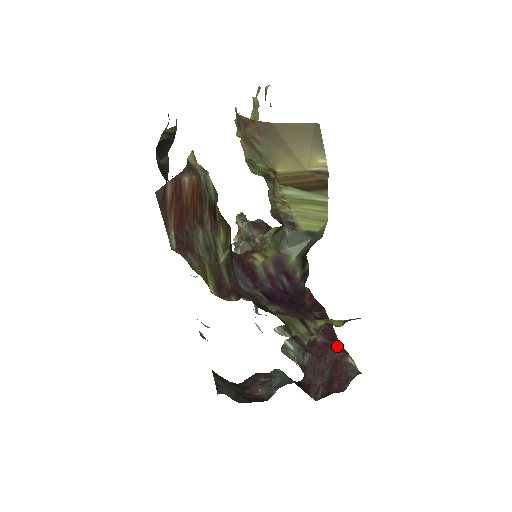
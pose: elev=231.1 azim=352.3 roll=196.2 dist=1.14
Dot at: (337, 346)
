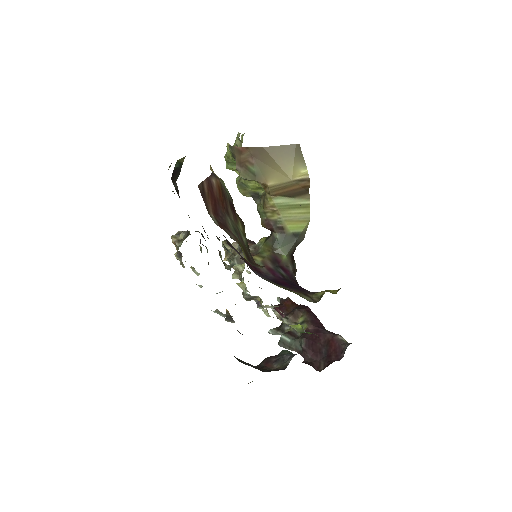
Dot at: (326, 331)
